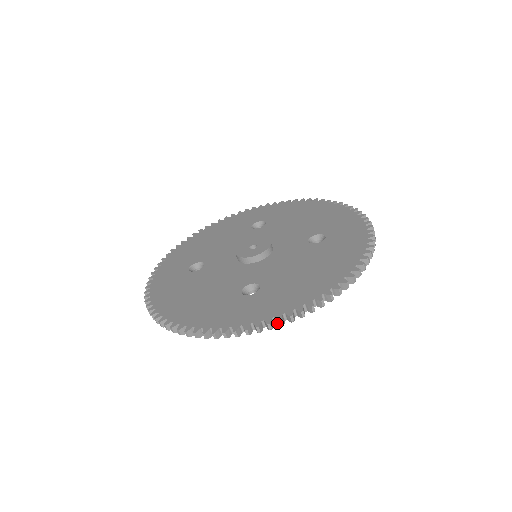
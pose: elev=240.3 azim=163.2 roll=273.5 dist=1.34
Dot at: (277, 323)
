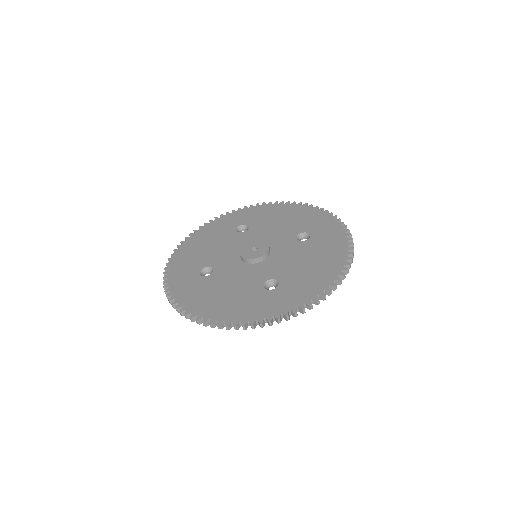
Dot at: (307, 307)
